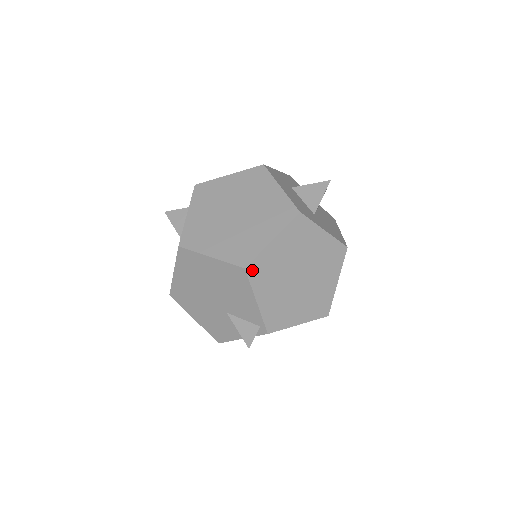
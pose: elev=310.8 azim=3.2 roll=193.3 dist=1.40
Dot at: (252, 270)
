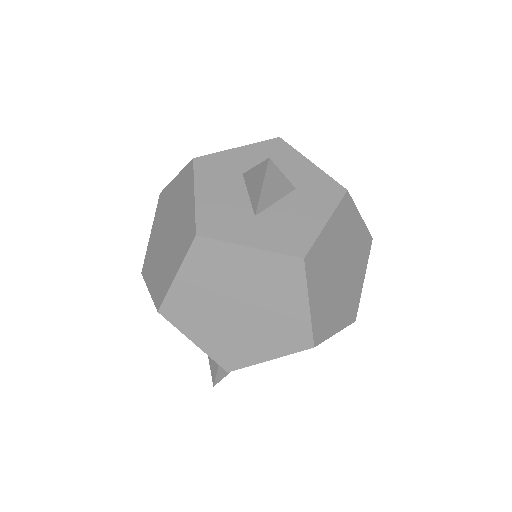
Dot at: (168, 312)
